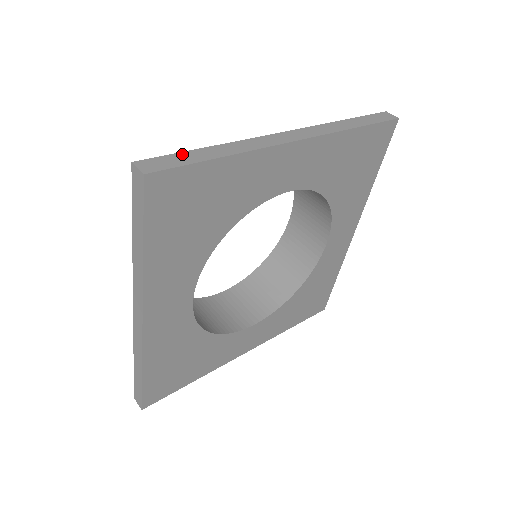
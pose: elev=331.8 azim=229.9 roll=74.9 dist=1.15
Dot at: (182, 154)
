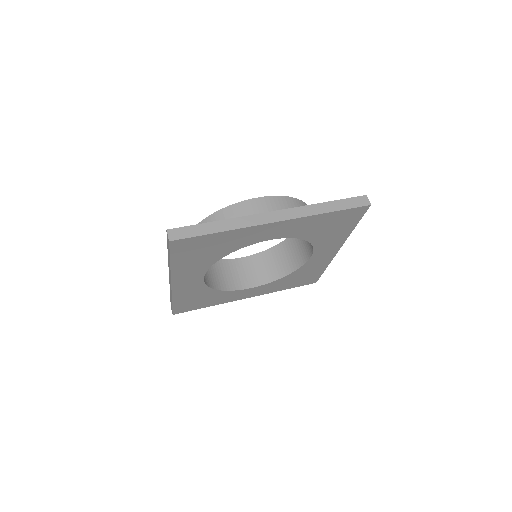
Dot at: (196, 226)
